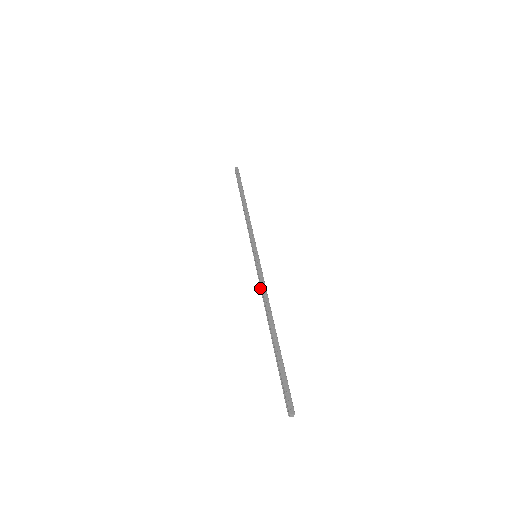
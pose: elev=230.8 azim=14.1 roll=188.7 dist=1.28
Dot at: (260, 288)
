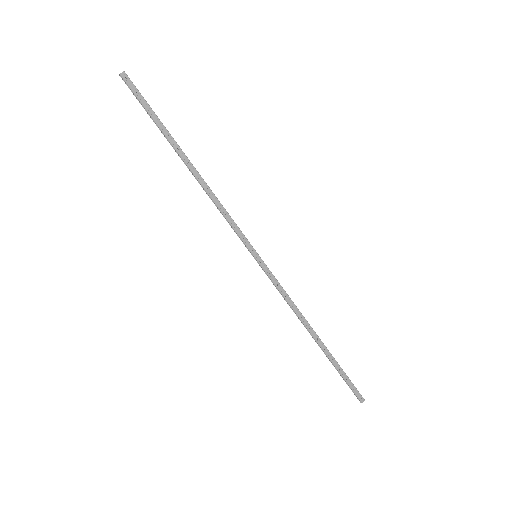
Dot at: occluded
